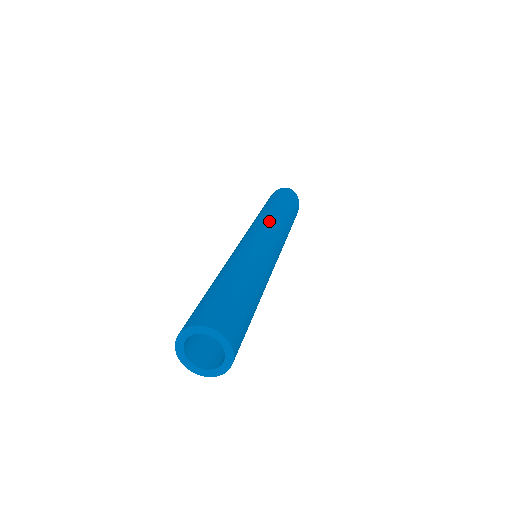
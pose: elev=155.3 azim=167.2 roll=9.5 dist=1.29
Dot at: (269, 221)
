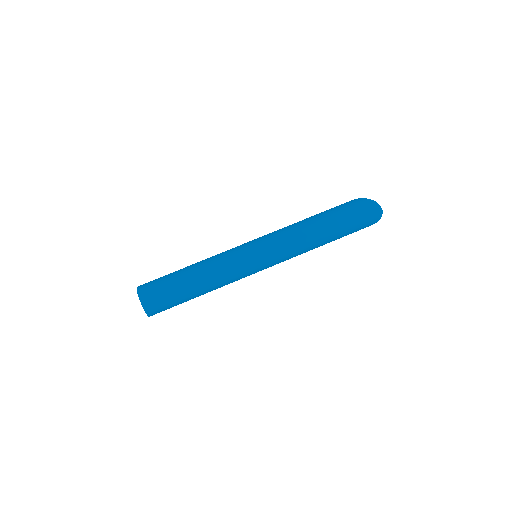
Dot at: (292, 247)
